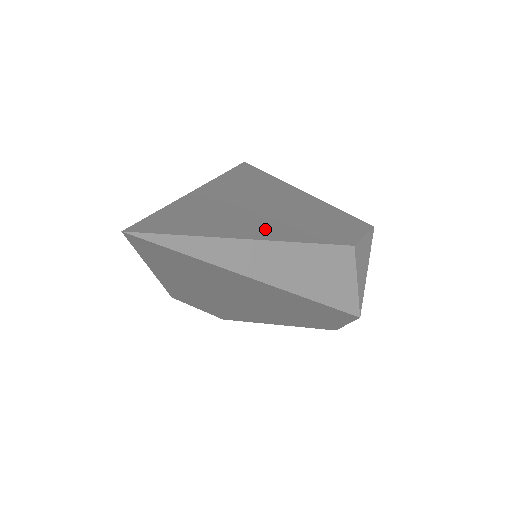
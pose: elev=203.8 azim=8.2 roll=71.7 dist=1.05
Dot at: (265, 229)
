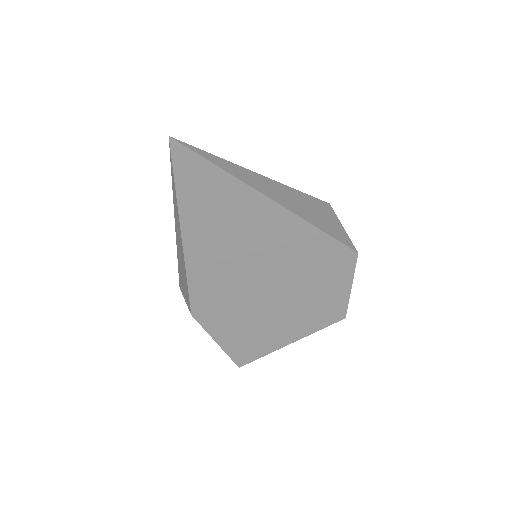
Dot at: occluded
